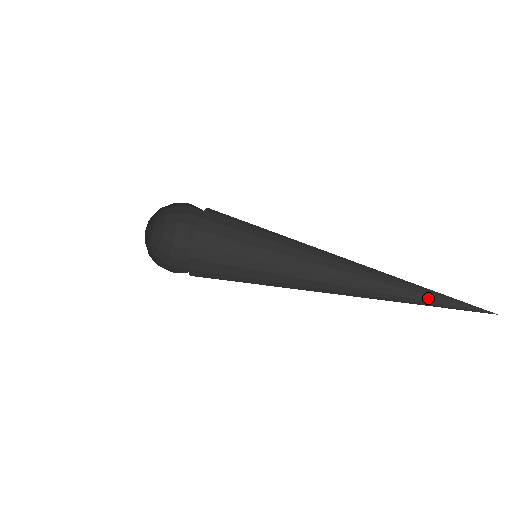
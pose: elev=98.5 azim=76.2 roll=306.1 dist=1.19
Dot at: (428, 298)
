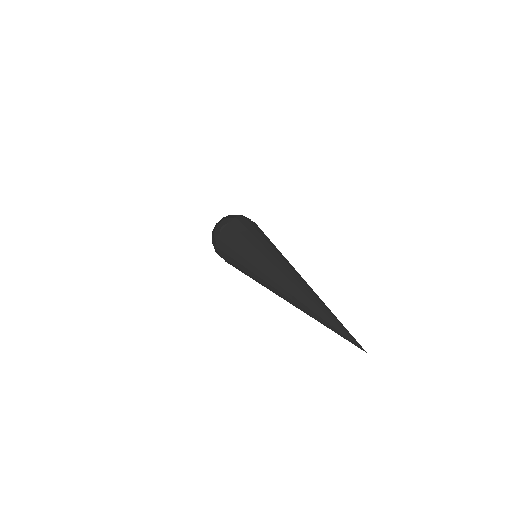
Dot at: (318, 310)
